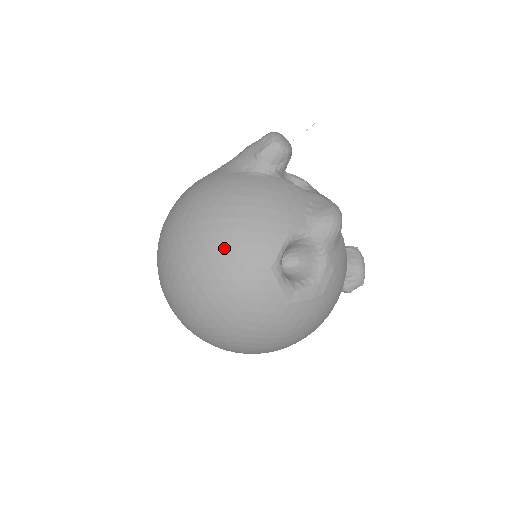
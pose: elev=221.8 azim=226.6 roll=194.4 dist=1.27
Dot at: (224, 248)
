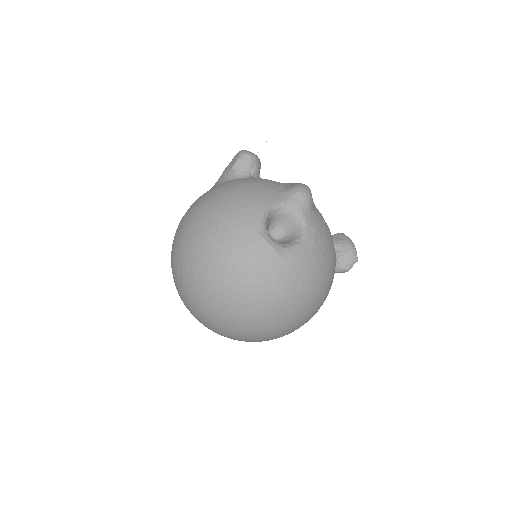
Dot at: (217, 228)
